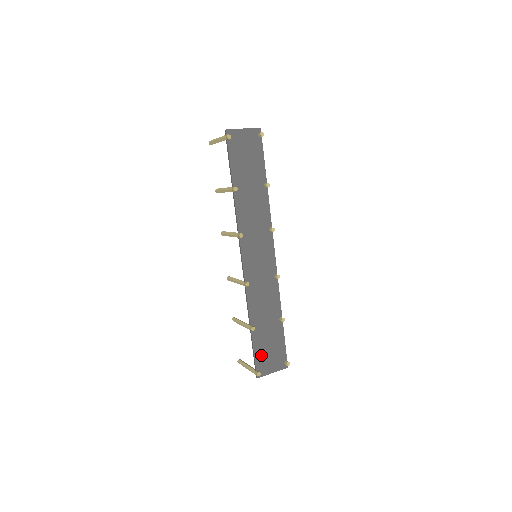
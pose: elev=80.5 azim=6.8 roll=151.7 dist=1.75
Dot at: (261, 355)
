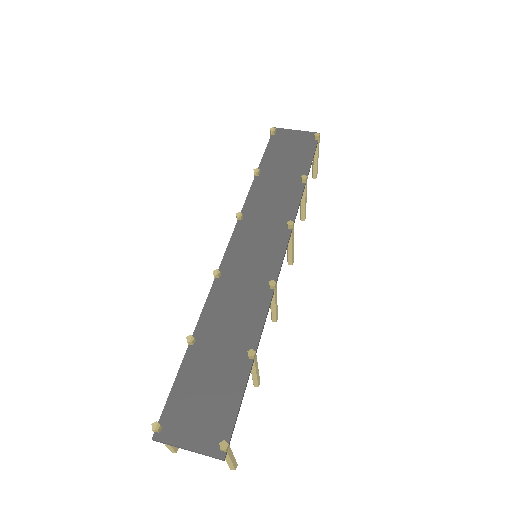
Dot at: (183, 398)
